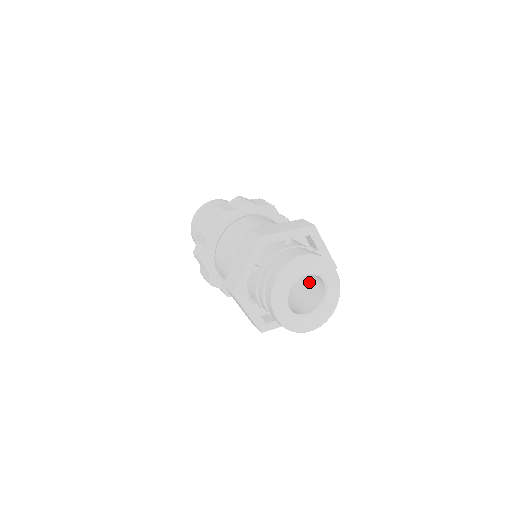
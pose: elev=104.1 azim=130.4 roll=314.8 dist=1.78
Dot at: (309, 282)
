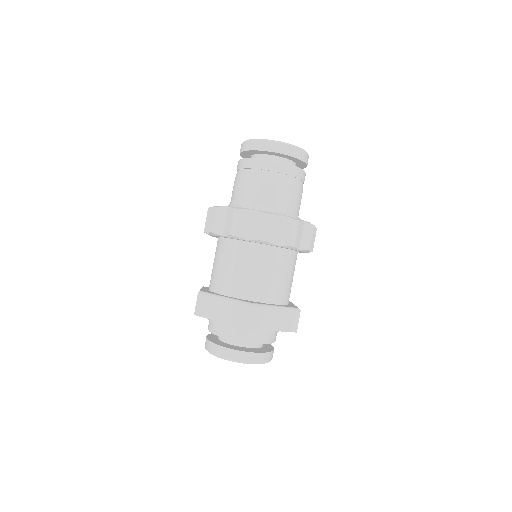
Dot at: occluded
